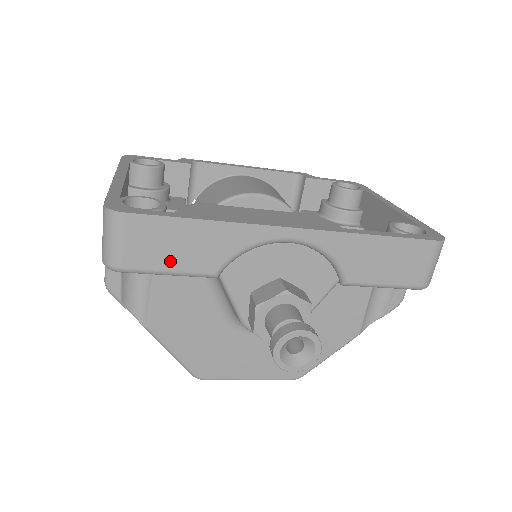
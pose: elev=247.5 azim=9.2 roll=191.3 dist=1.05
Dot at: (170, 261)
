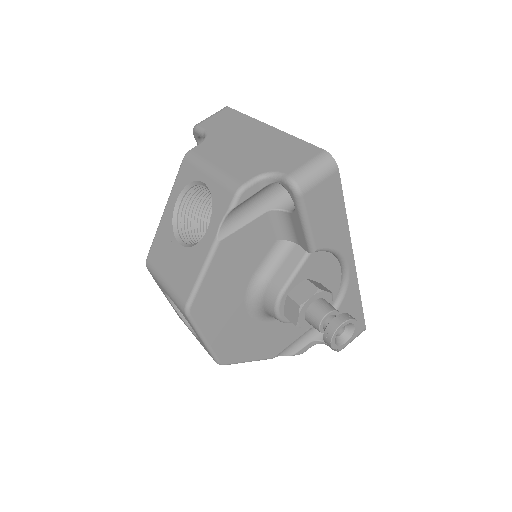
Dot at: (317, 219)
